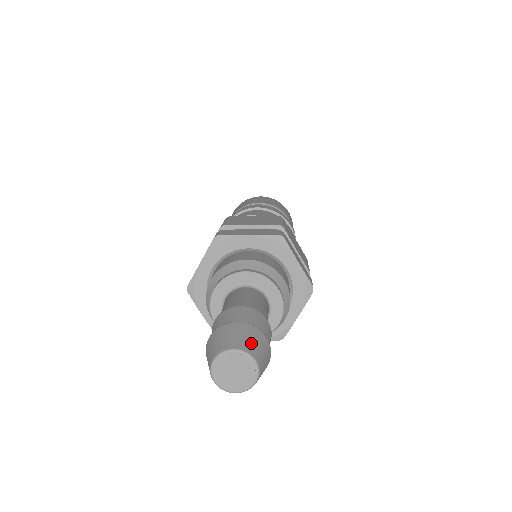
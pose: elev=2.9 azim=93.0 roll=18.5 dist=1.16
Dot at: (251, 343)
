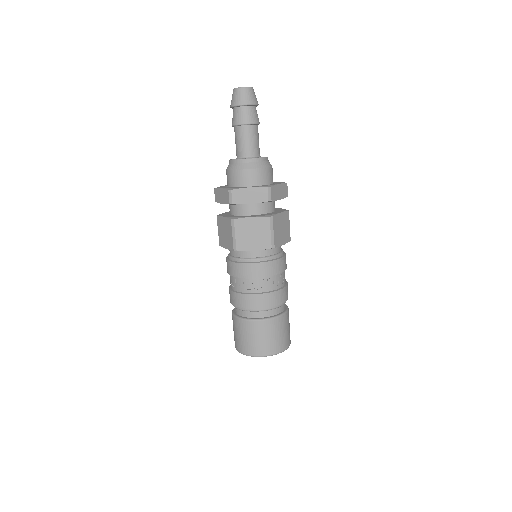
Dot at: occluded
